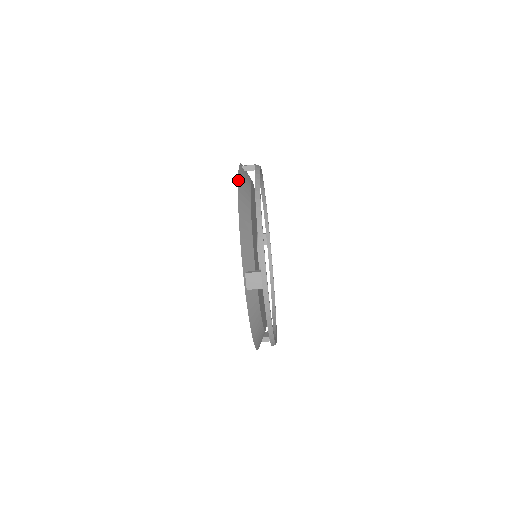
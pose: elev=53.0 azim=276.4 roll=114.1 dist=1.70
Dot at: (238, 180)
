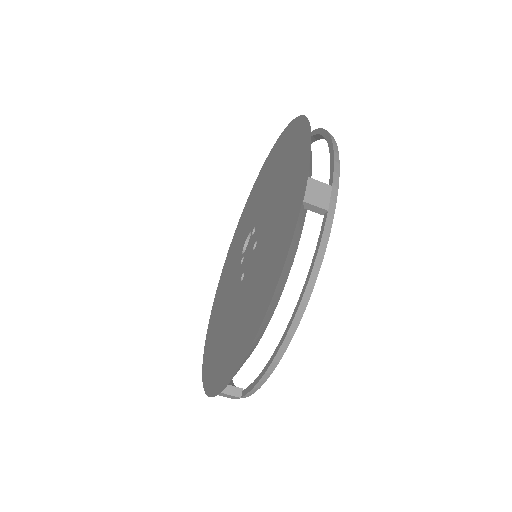
Dot at: (277, 285)
